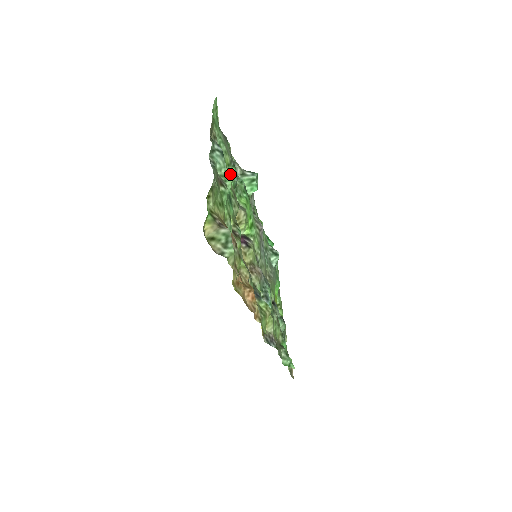
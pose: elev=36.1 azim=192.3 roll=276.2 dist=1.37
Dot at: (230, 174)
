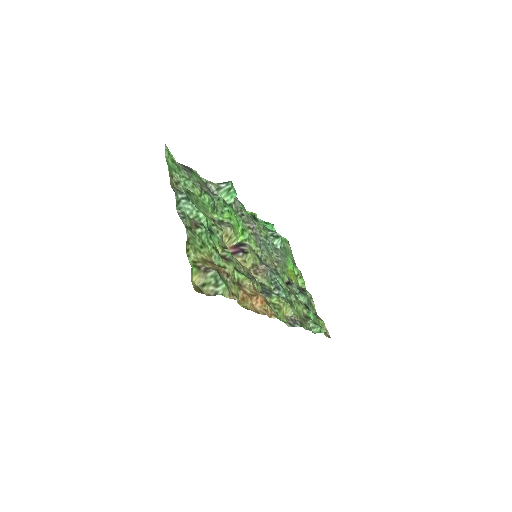
Dot at: (204, 202)
